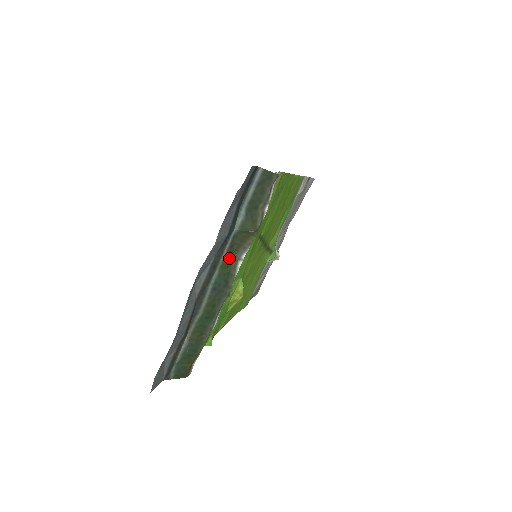
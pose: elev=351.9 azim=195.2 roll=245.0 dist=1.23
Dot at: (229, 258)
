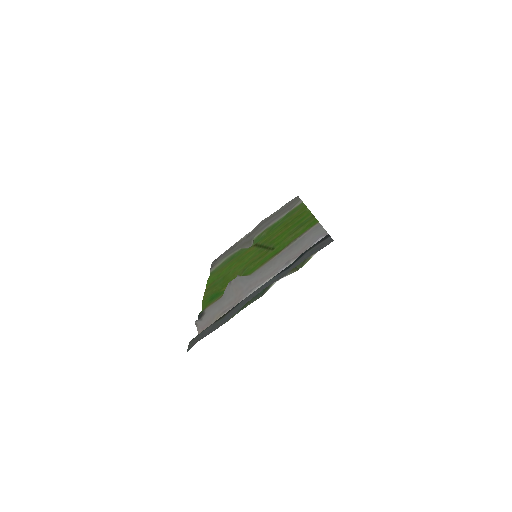
Dot at: occluded
